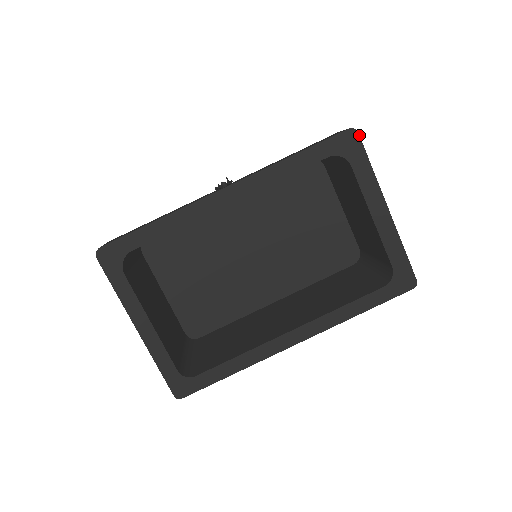
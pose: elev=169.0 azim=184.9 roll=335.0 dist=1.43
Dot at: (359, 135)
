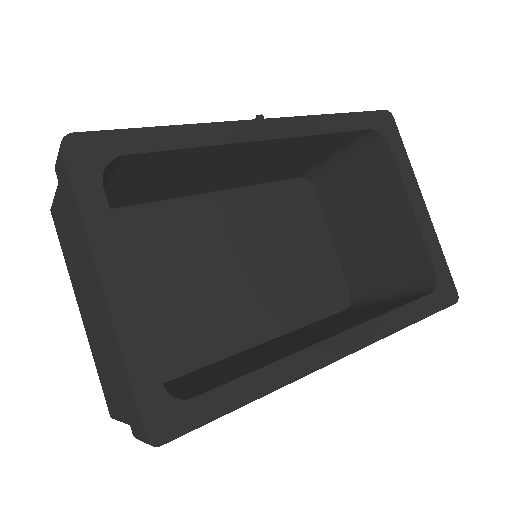
Dot at: (394, 120)
